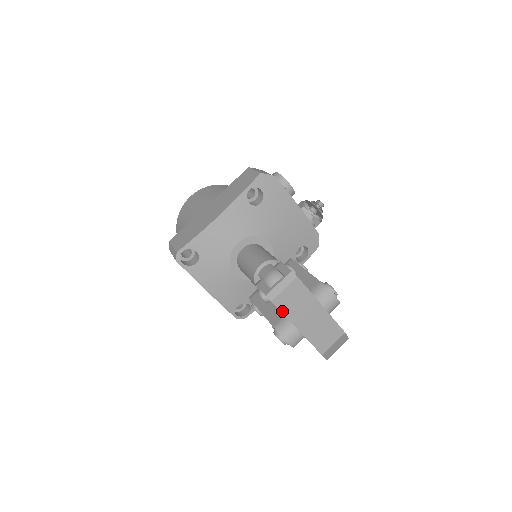
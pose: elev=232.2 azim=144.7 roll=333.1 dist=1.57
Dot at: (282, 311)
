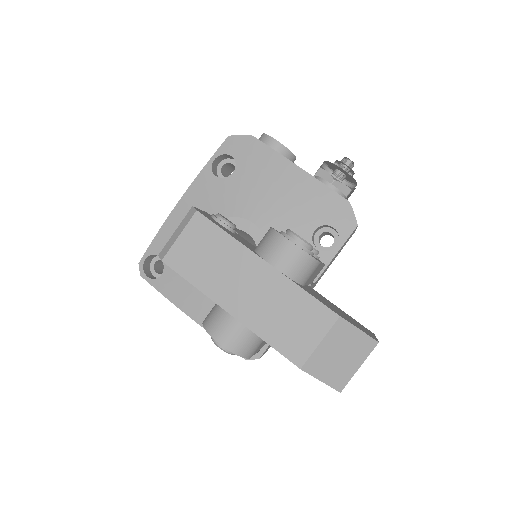
Dot at: (187, 277)
